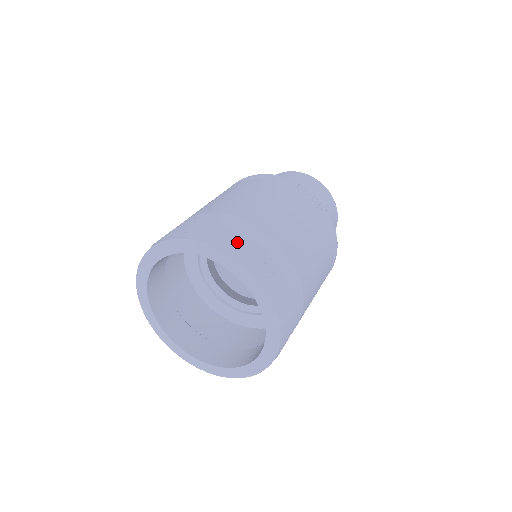
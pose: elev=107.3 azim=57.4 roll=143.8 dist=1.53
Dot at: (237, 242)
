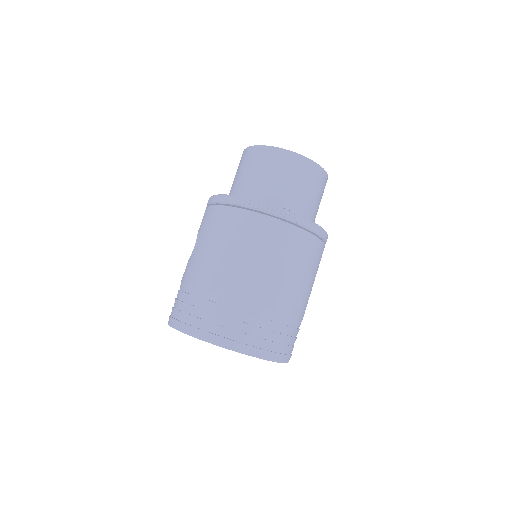
Dot at: (245, 336)
